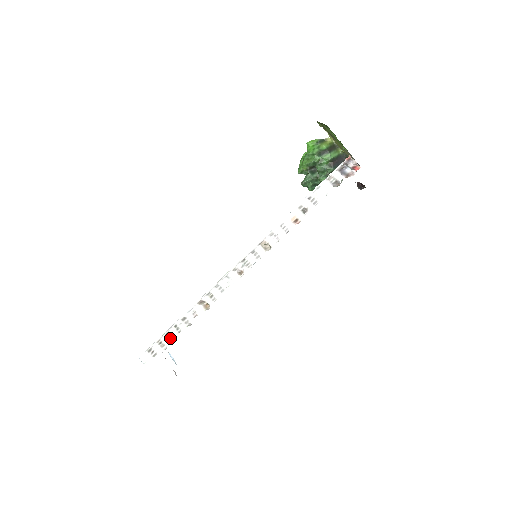
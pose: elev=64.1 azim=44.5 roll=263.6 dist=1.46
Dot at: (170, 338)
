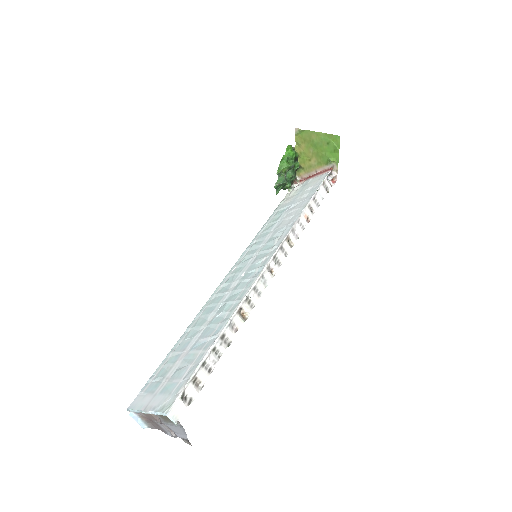
Dot at: (208, 369)
